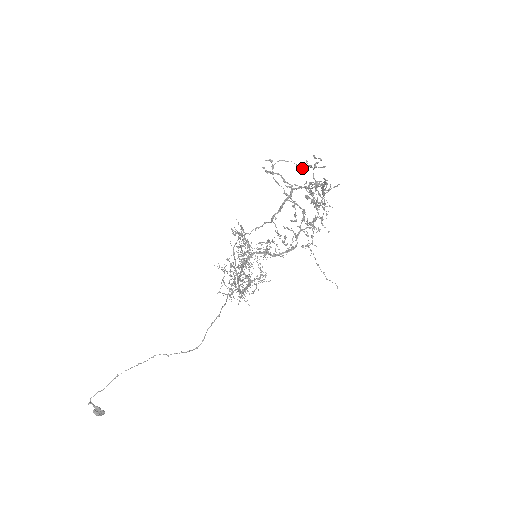
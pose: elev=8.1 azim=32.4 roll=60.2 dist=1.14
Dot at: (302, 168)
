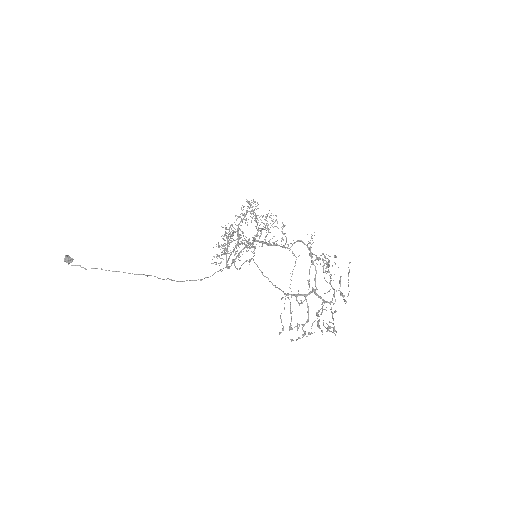
Dot at: (336, 257)
